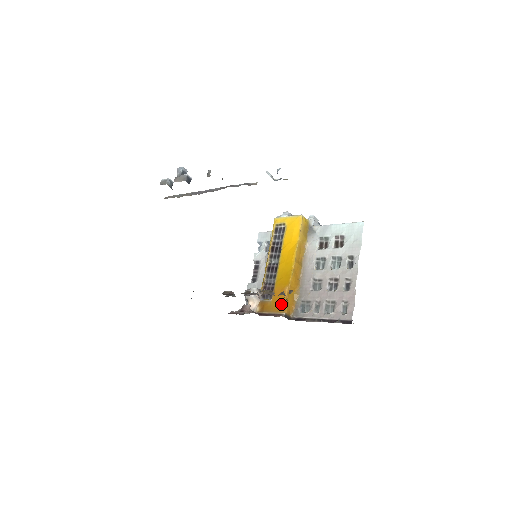
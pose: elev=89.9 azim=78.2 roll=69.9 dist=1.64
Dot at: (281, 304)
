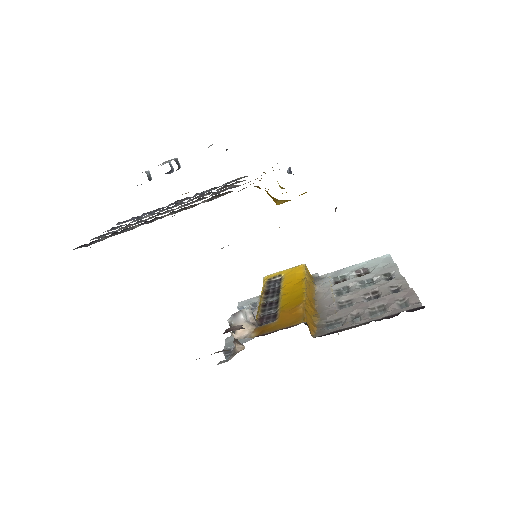
Dot at: (295, 318)
